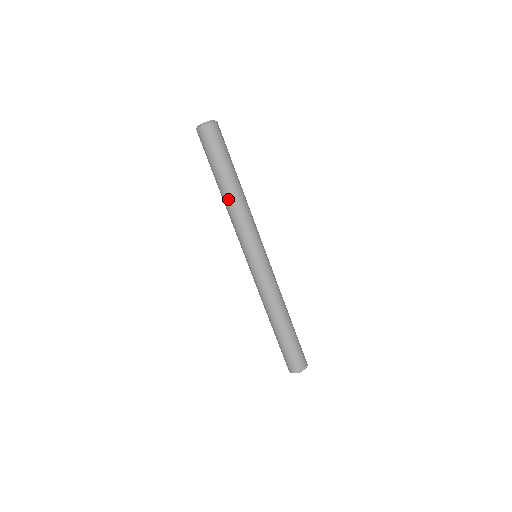
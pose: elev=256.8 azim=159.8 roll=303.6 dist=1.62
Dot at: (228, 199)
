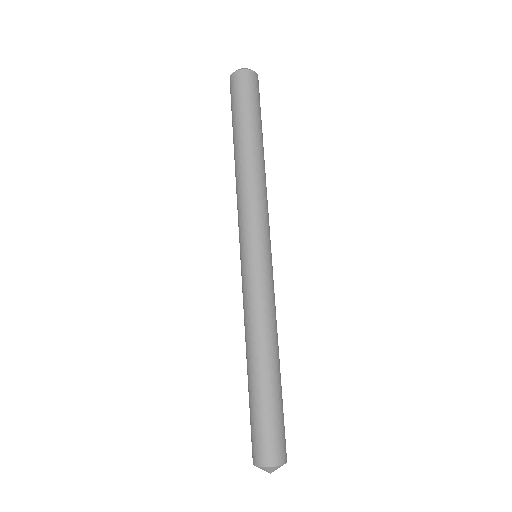
Dot at: (240, 164)
